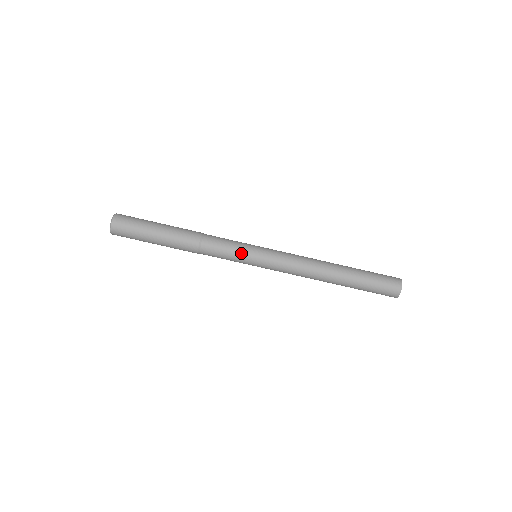
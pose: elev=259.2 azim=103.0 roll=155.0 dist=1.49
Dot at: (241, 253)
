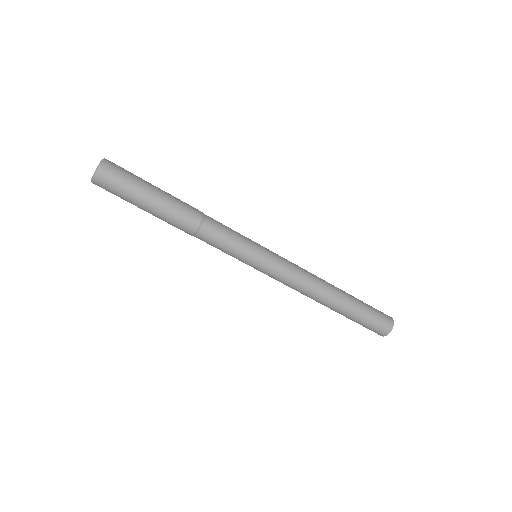
Dot at: (246, 242)
